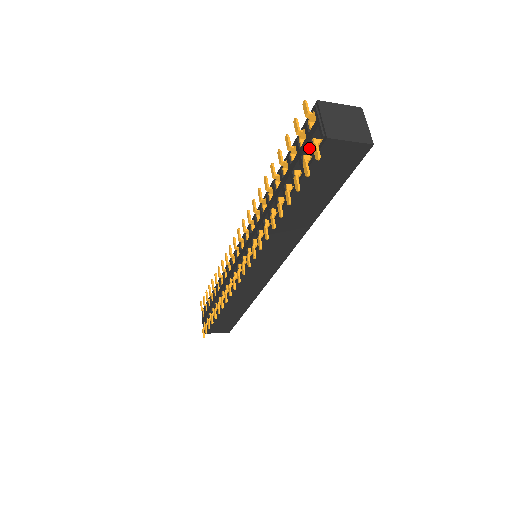
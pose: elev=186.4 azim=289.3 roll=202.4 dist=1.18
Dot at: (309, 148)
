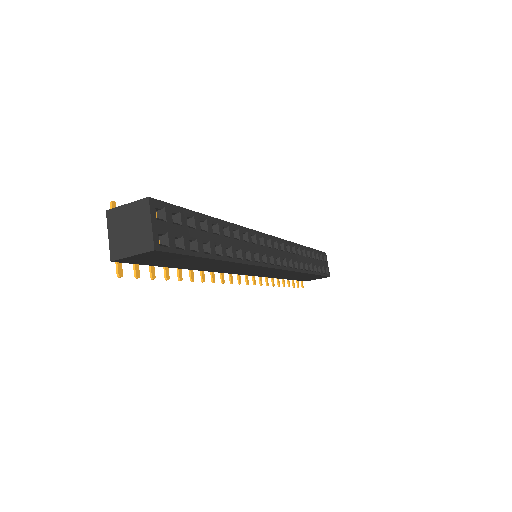
Dot at: occluded
